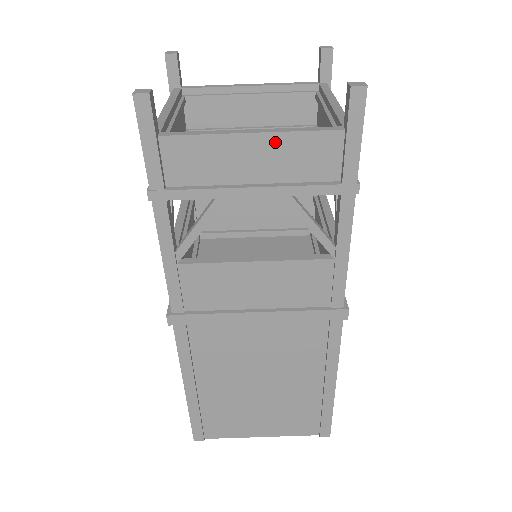
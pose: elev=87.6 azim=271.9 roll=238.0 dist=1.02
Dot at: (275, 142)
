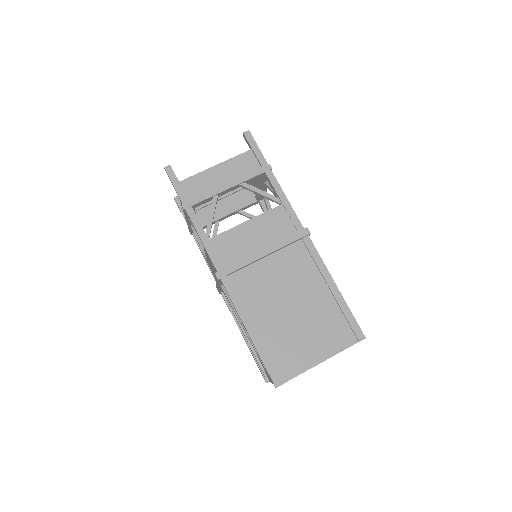
Dot at: (227, 165)
